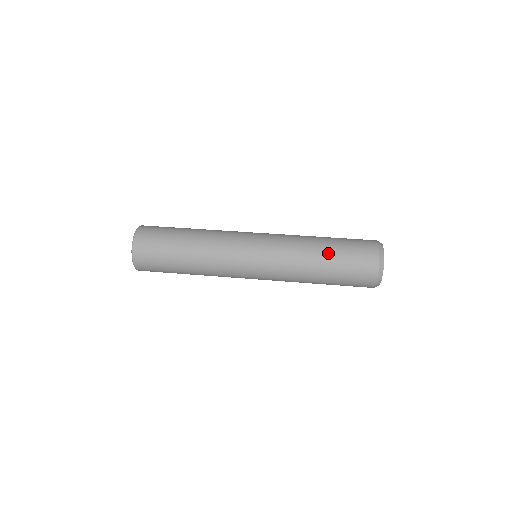
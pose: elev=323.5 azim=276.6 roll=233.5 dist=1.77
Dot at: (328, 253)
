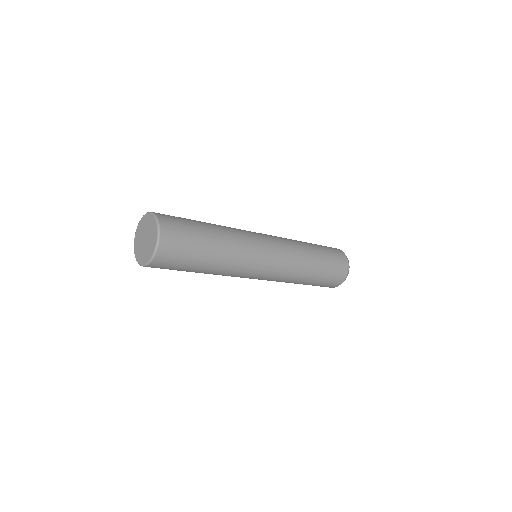
Dot at: (314, 246)
